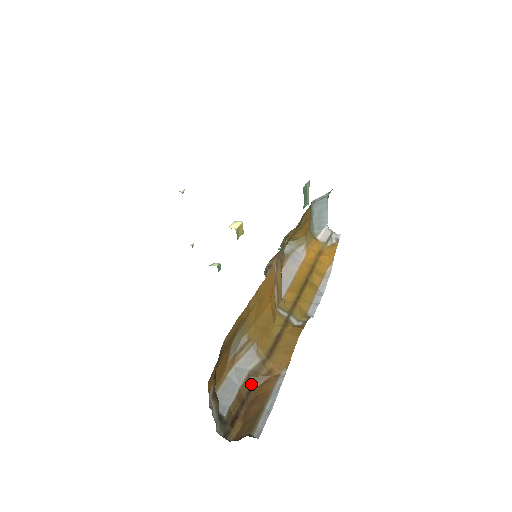
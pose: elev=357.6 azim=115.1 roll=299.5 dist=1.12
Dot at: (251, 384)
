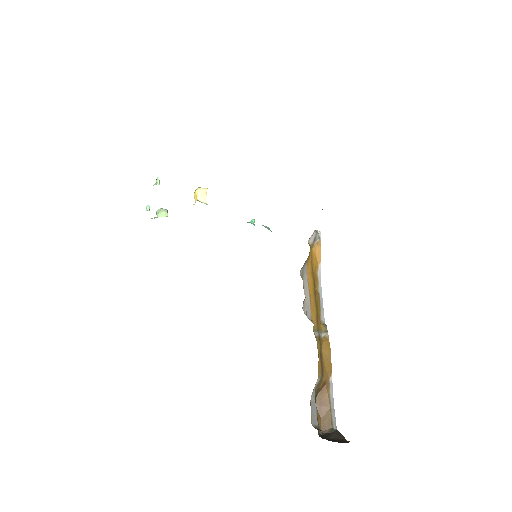
Dot at: (316, 393)
